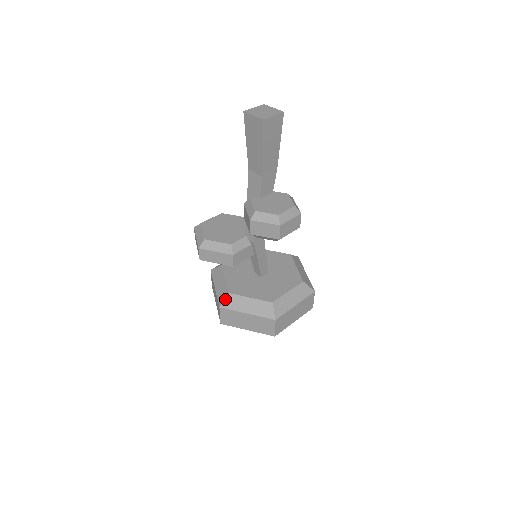
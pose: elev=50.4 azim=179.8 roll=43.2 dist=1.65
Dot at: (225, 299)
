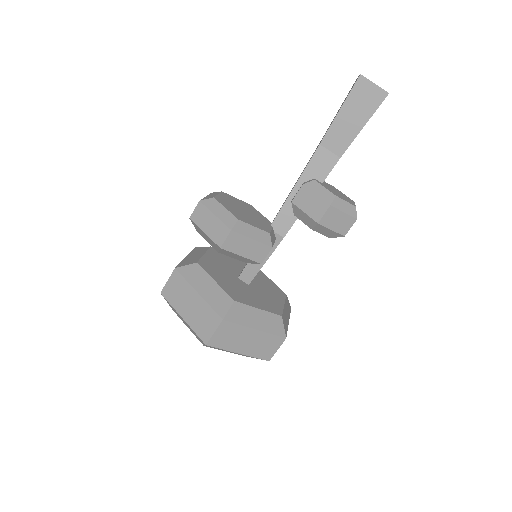
Dot at: (230, 308)
